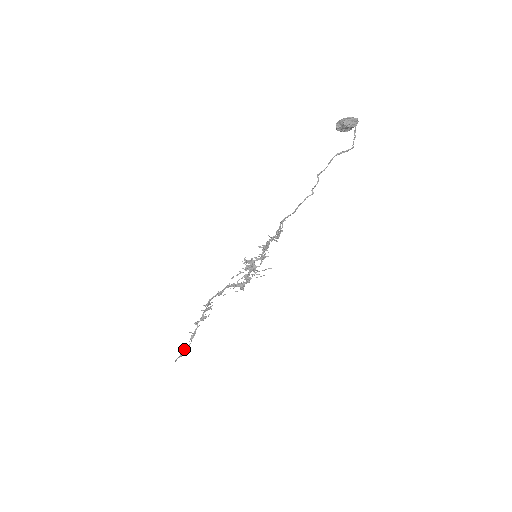
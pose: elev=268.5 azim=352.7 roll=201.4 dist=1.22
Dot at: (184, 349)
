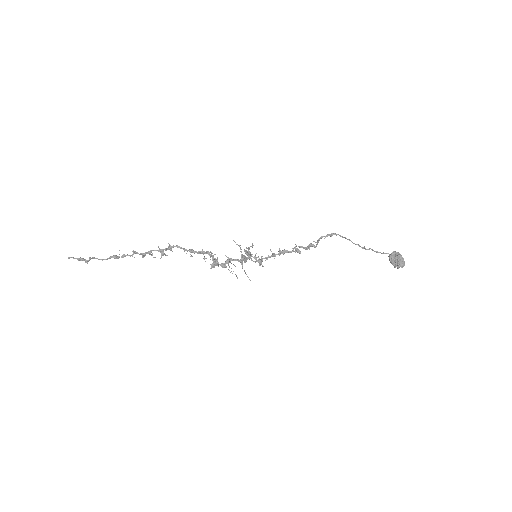
Dot at: occluded
